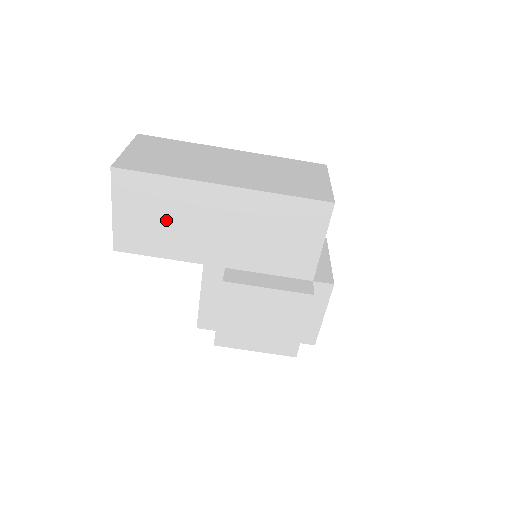
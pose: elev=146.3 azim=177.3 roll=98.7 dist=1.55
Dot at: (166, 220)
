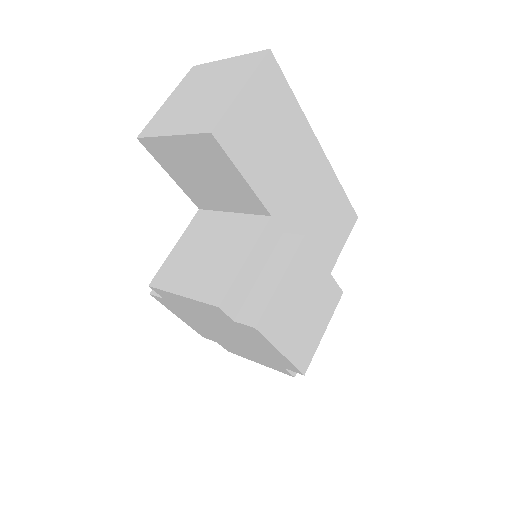
Dot at: (274, 142)
